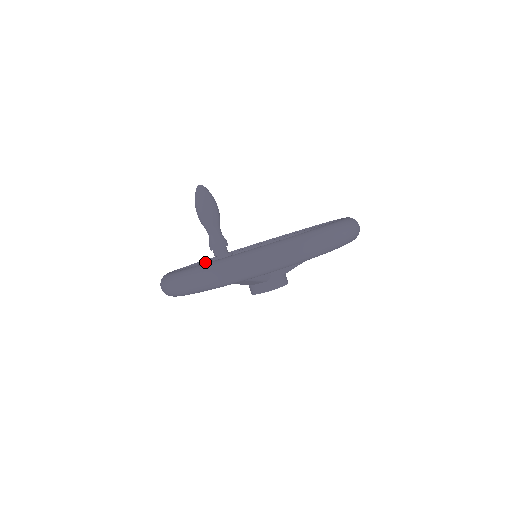
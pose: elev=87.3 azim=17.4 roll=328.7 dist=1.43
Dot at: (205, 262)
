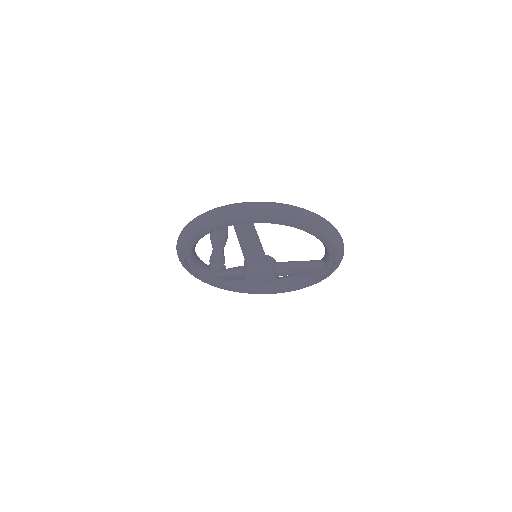
Dot at: occluded
